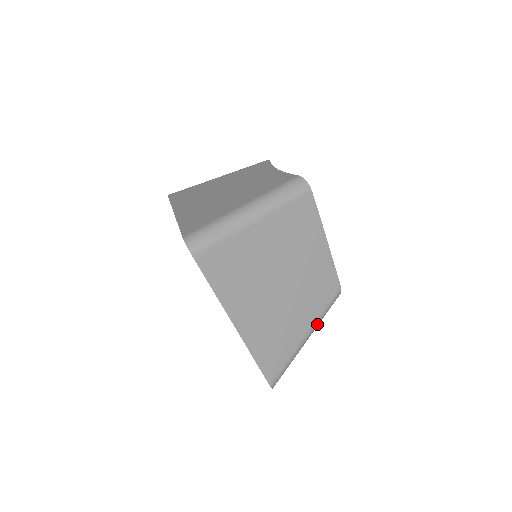
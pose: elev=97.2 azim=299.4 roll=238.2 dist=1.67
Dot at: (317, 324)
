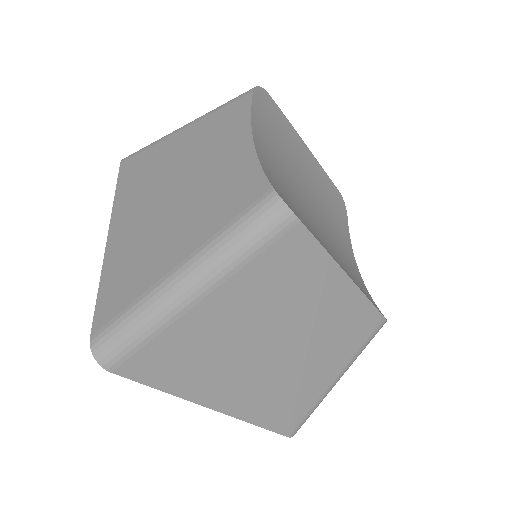
Dot at: (350, 365)
